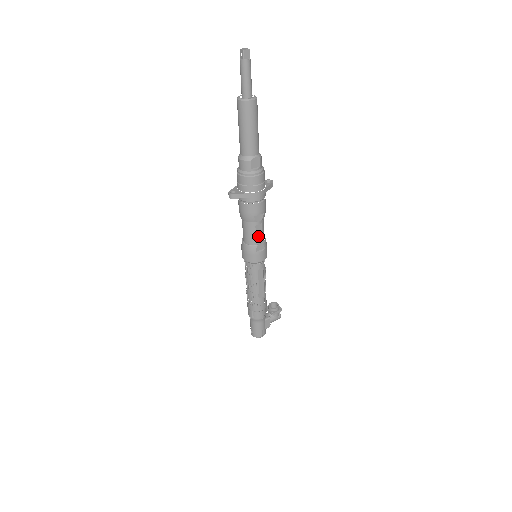
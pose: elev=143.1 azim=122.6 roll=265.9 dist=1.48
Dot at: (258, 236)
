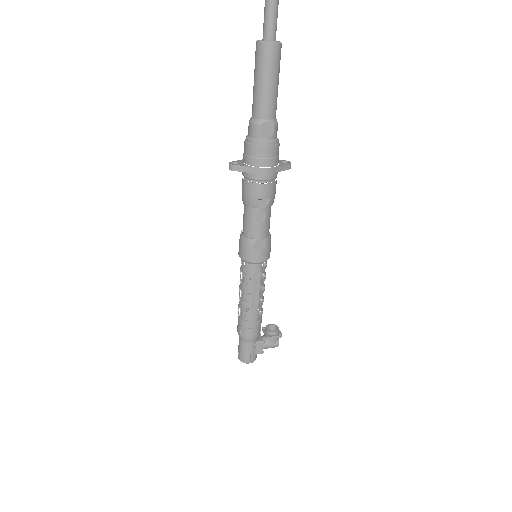
Dot at: (259, 228)
